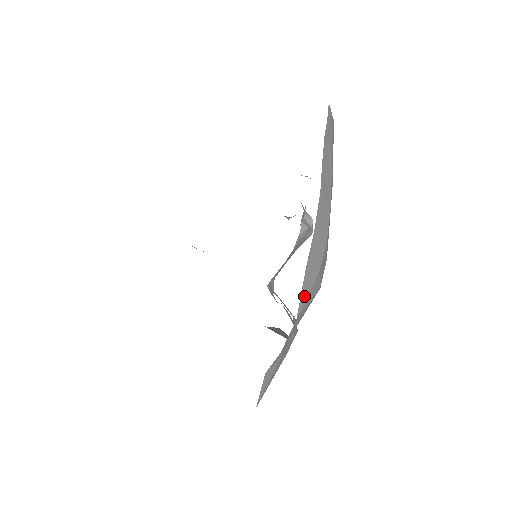
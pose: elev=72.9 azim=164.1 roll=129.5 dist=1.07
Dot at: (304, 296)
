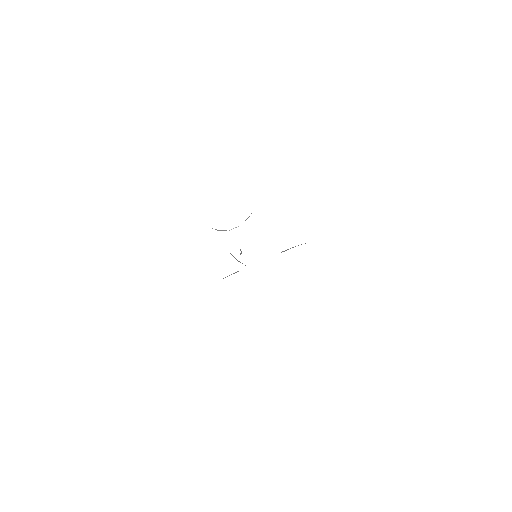
Dot at: occluded
